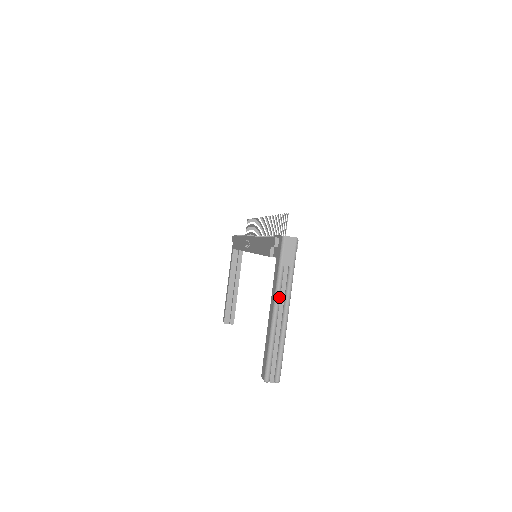
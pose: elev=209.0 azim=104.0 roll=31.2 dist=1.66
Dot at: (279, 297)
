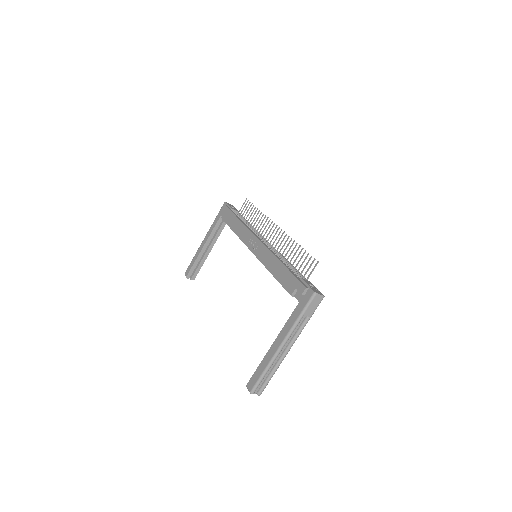
Dot at: (290, 337)
